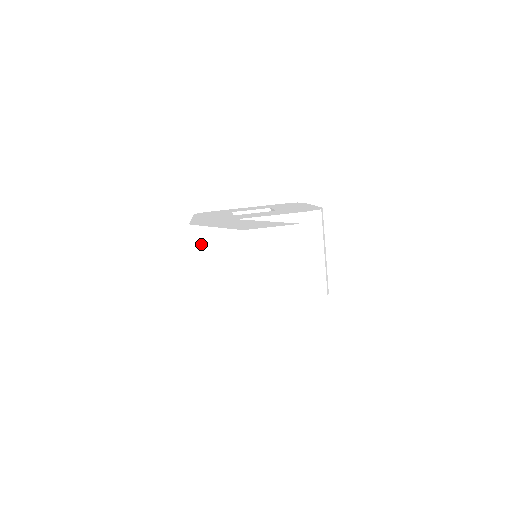
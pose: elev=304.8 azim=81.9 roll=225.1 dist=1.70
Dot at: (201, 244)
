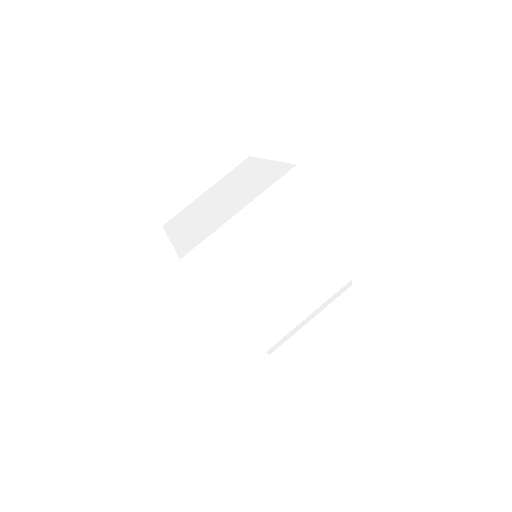
Dot at: (240, 171)
